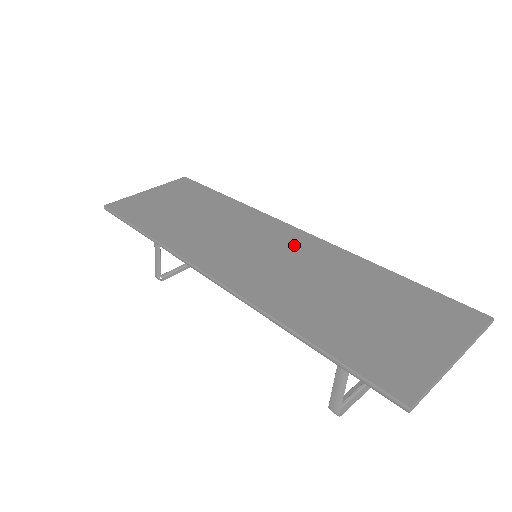
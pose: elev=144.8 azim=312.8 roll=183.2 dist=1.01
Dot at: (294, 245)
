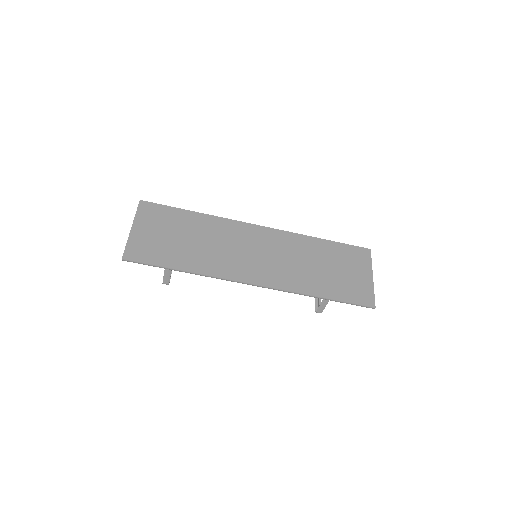
Dot at: (271, 241)
